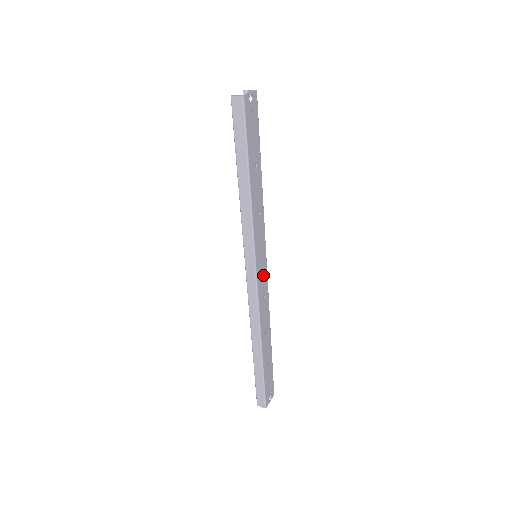
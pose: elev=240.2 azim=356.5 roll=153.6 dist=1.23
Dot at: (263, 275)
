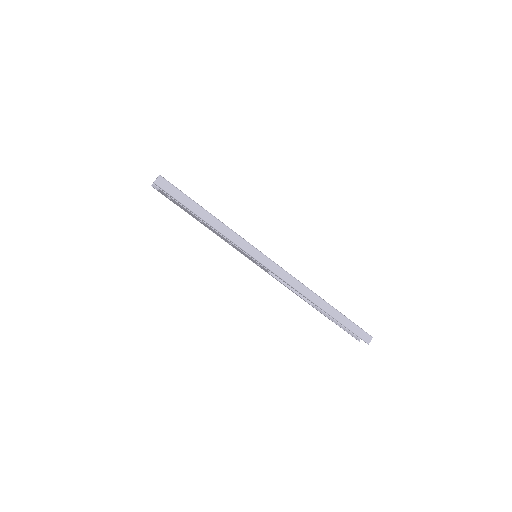
Dot at: occluded
